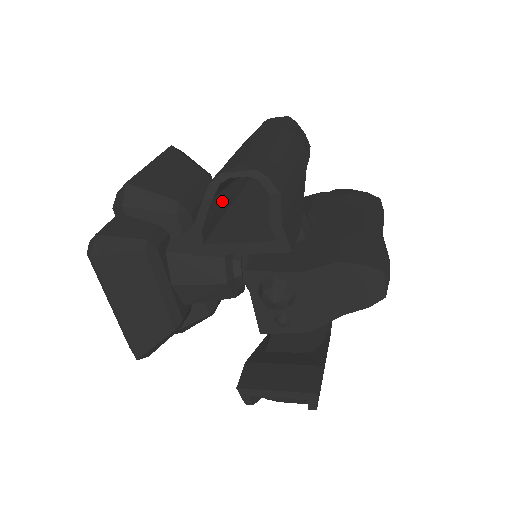
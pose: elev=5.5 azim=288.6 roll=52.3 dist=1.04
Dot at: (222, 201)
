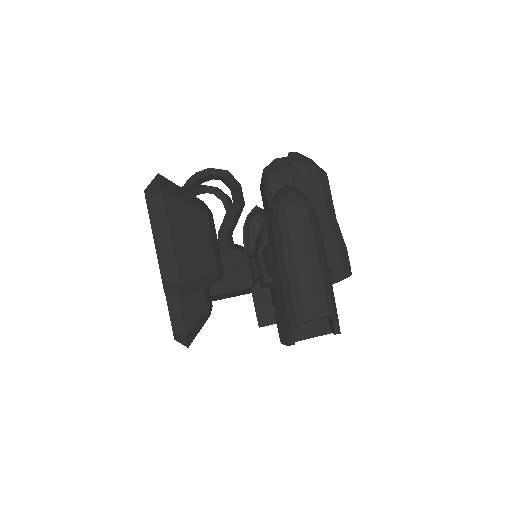
Dot at: occluded
